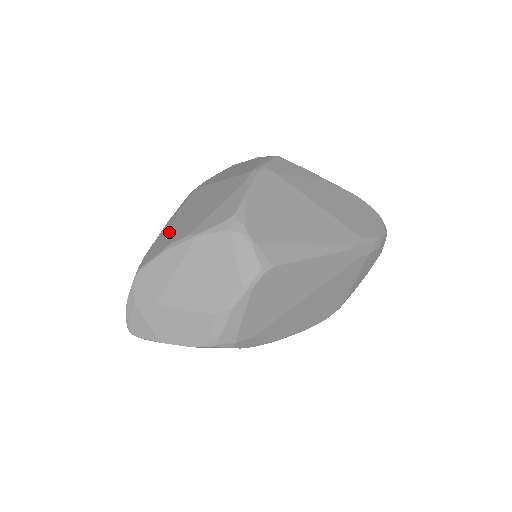
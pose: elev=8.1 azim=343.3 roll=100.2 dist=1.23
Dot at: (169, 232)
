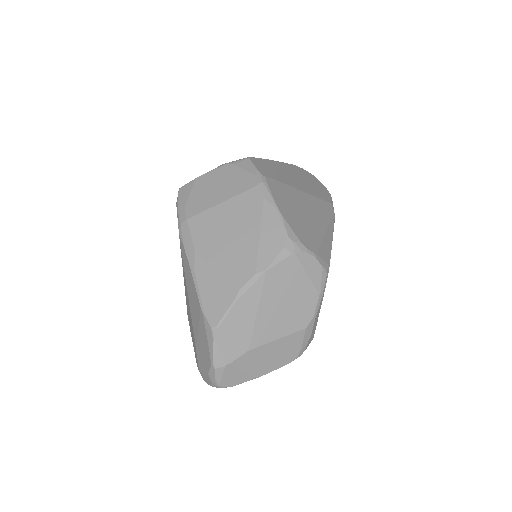
Dot at: (216, 278)
